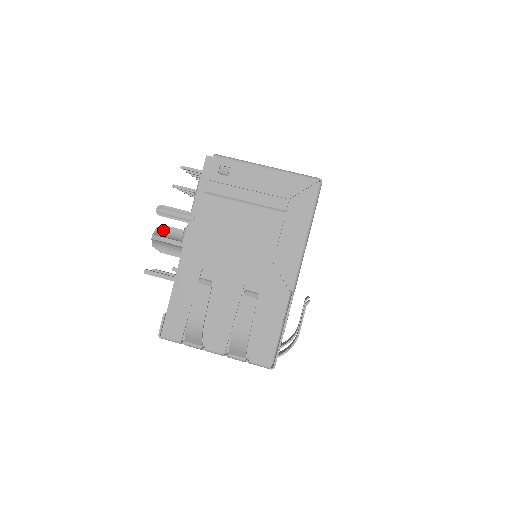
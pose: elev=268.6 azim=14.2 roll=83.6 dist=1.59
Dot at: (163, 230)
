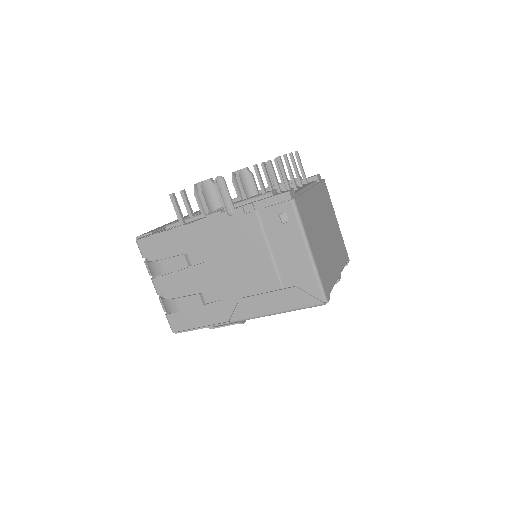
Dot at: (211, 186)
